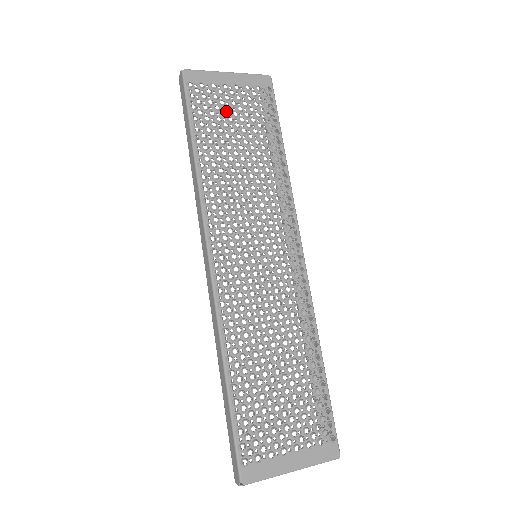
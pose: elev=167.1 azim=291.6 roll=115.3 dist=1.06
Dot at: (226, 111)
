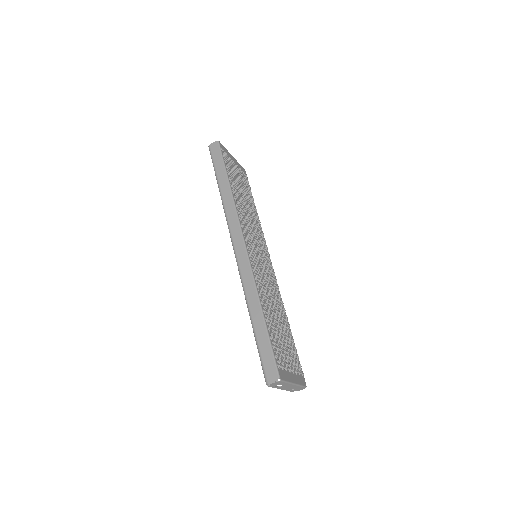
Dot at: (236, 174)
